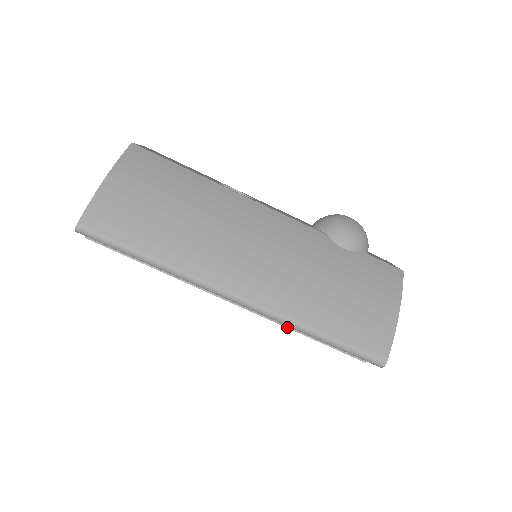
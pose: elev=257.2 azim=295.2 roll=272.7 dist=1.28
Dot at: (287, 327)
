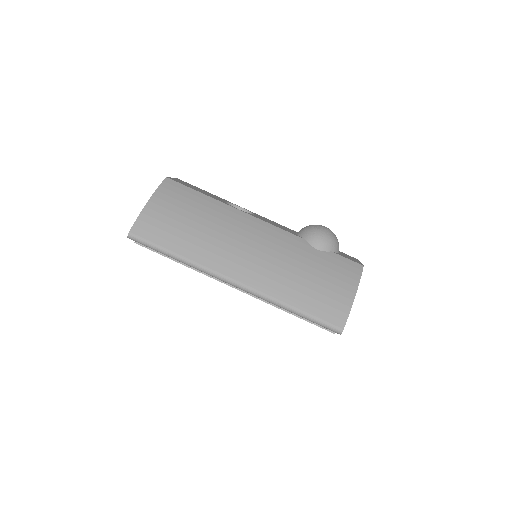
Dot at: (275, 306)
